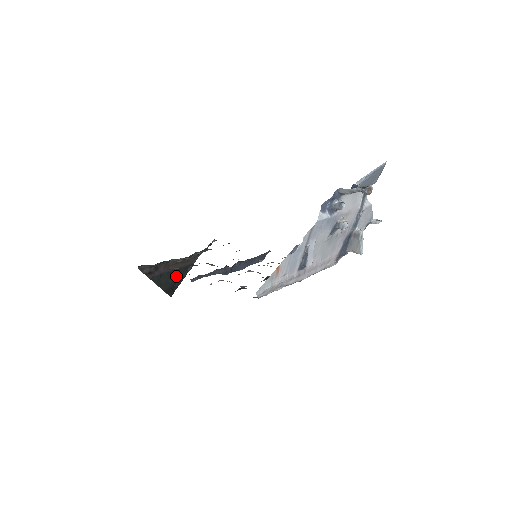
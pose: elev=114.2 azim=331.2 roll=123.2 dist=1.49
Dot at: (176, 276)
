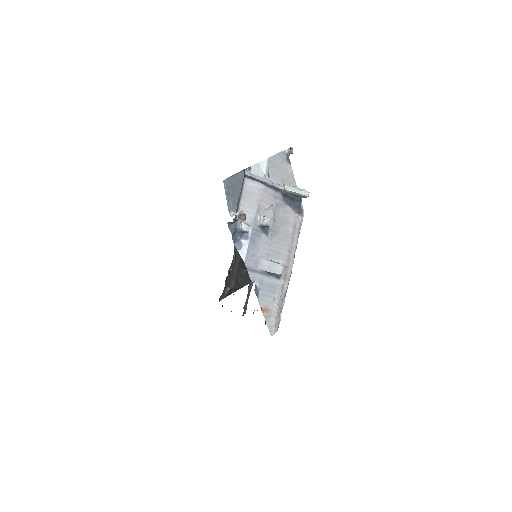
Dot at: (244, 267)
